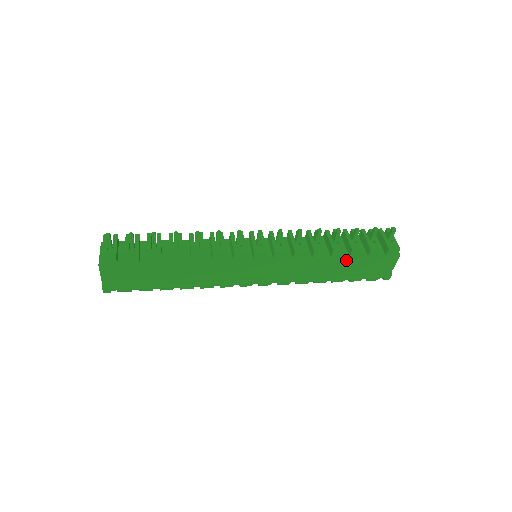
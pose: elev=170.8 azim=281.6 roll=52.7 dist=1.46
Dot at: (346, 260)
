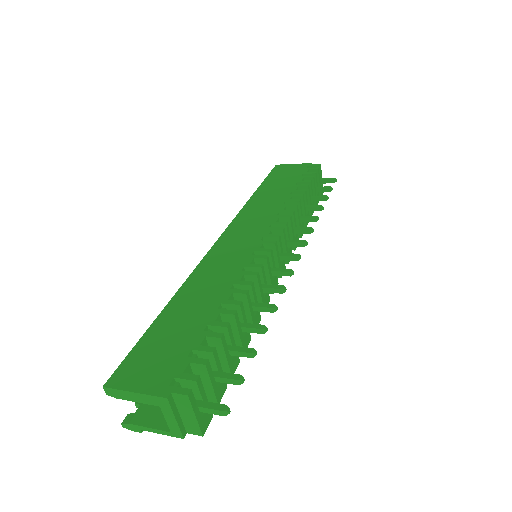
Dot at: occluded
